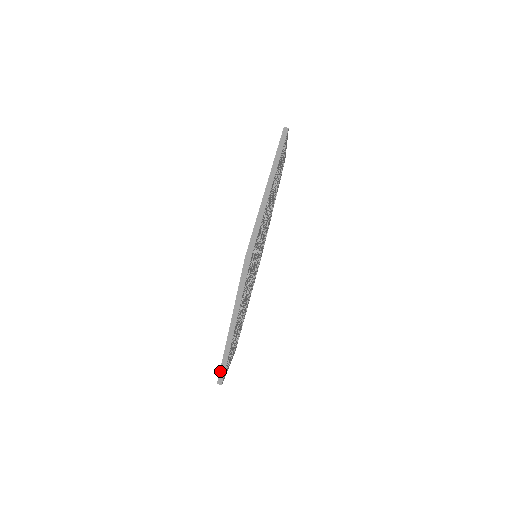
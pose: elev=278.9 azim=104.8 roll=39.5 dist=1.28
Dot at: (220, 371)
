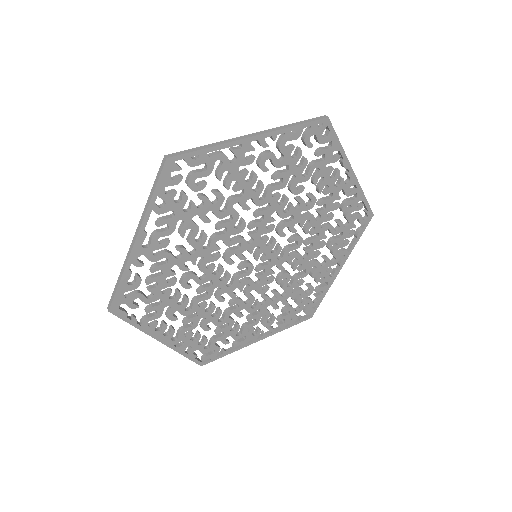
Dot at: (186, 150)
